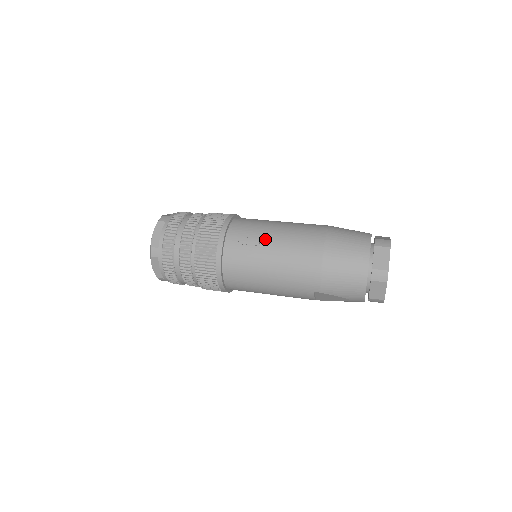
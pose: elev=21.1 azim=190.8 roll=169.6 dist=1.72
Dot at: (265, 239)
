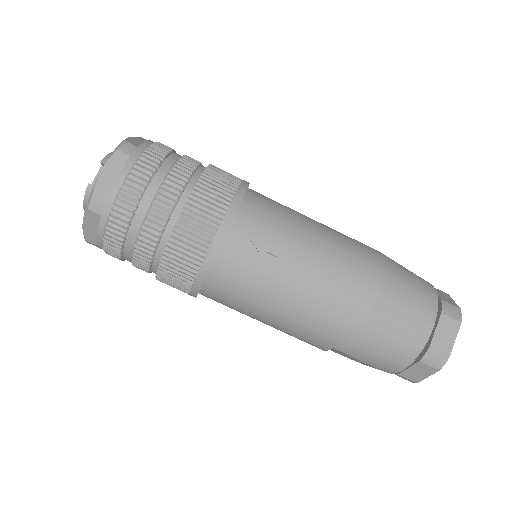
Dot at: (294, 251)
